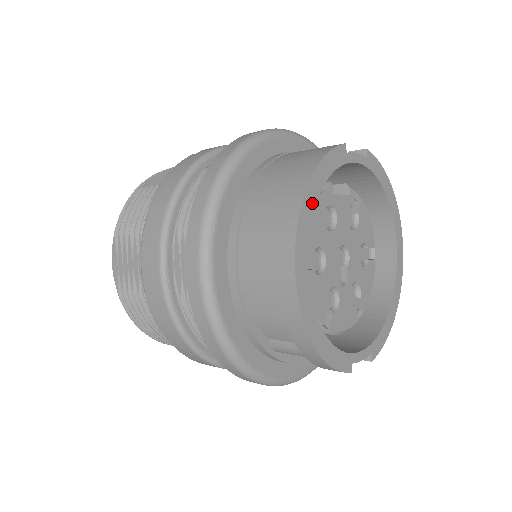
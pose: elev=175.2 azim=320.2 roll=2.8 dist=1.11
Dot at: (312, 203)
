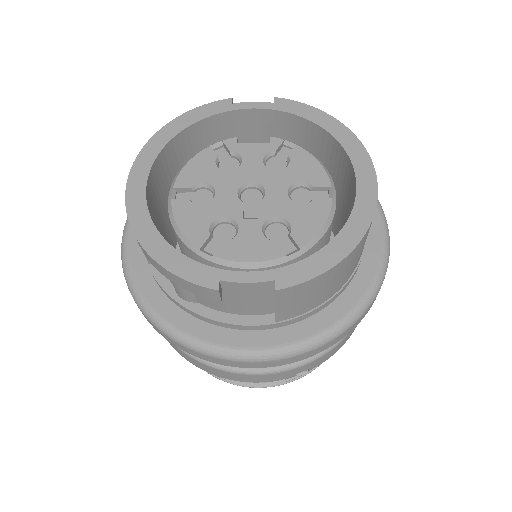
Dot at: (165, 140)
